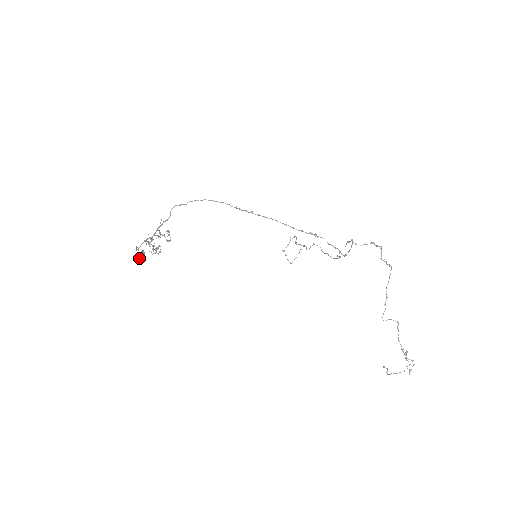
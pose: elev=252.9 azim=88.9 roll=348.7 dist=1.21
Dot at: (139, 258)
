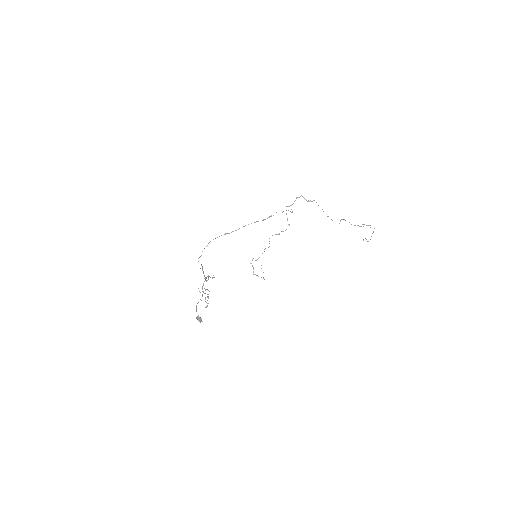
Dot at: occluded
